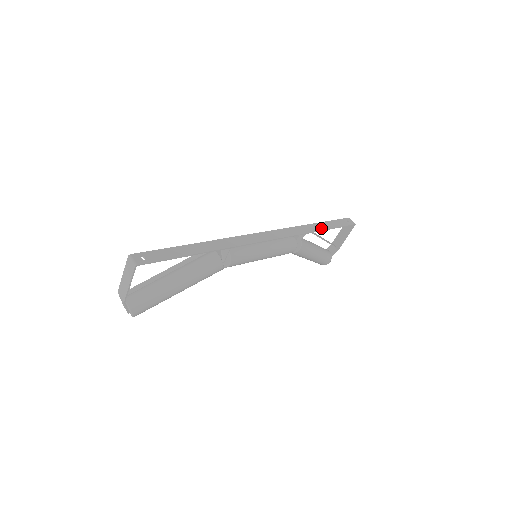
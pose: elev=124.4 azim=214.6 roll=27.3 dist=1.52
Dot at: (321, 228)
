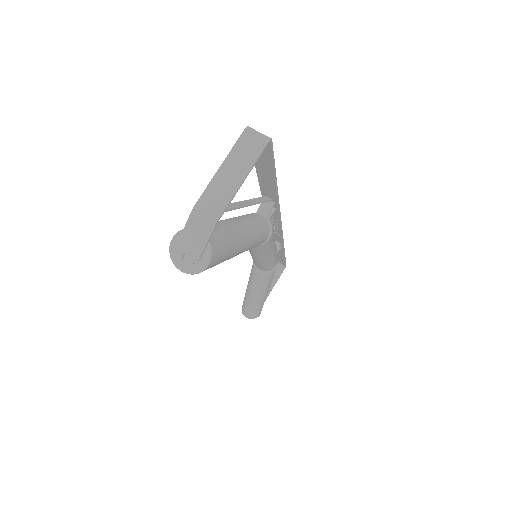
Dot at: occluded
